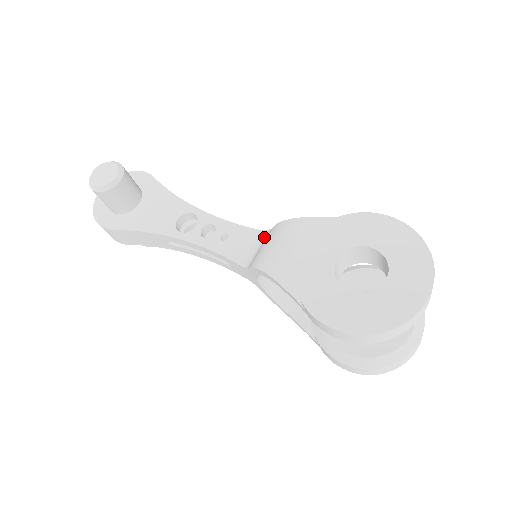
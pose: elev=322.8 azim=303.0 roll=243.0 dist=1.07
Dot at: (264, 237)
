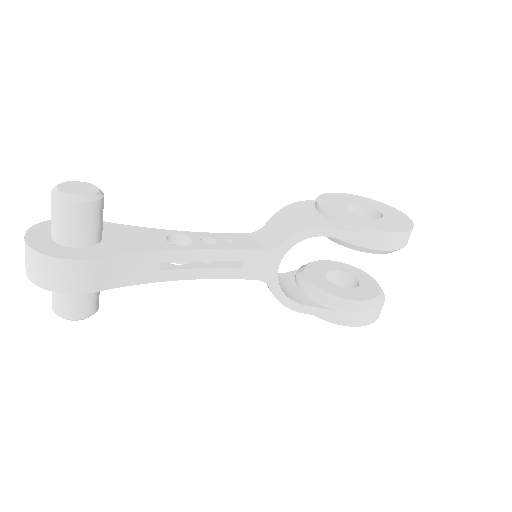
Dot at: (263, 232)
